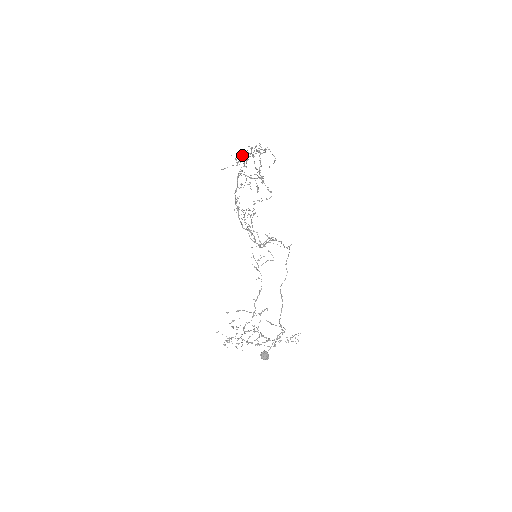
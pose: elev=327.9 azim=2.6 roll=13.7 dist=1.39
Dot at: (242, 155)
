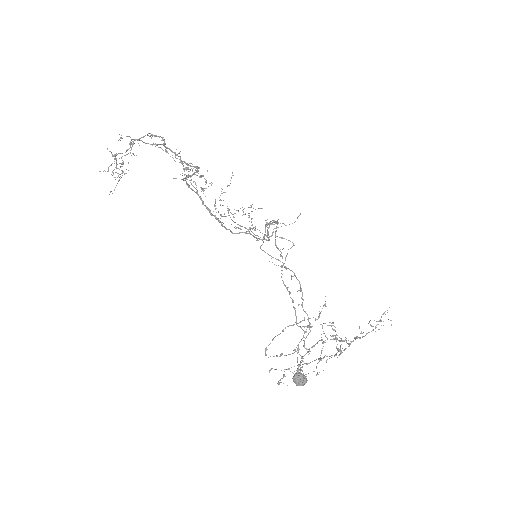
Dot at: occluded
